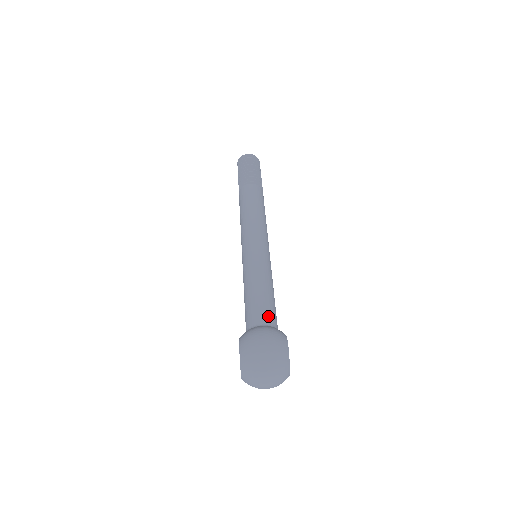
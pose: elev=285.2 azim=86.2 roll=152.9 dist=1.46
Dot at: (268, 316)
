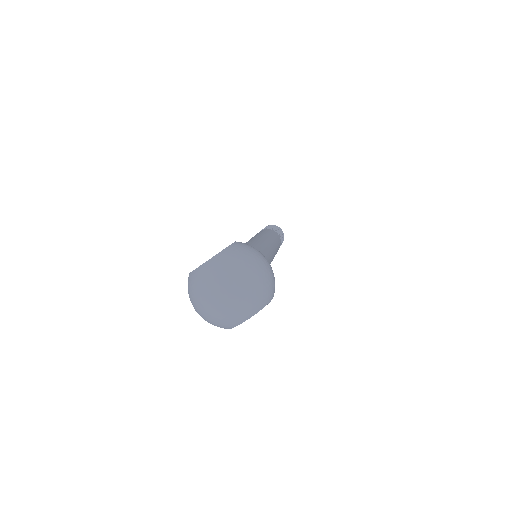
Dot at: occluded
